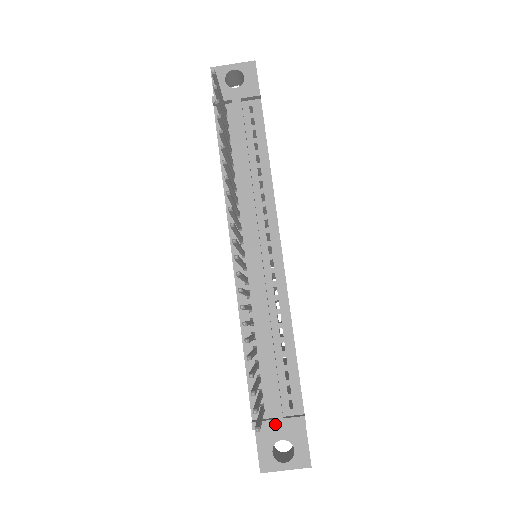
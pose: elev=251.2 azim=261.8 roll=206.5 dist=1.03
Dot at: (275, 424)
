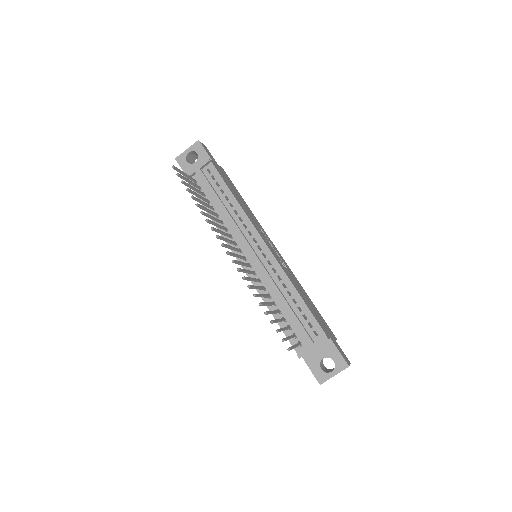
Dot at: (311, 349)
